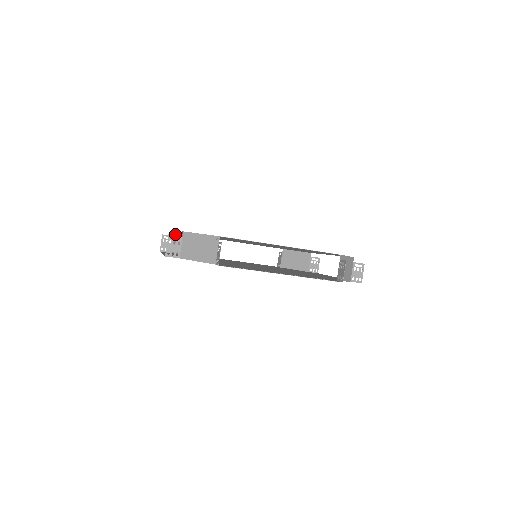
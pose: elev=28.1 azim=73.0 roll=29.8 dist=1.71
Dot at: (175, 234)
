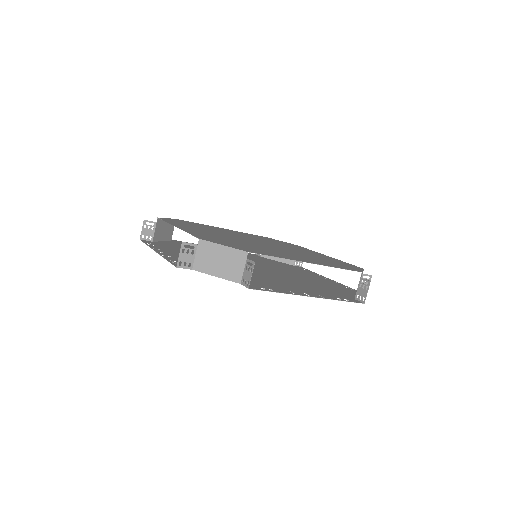
Dot at: (158, 220)
